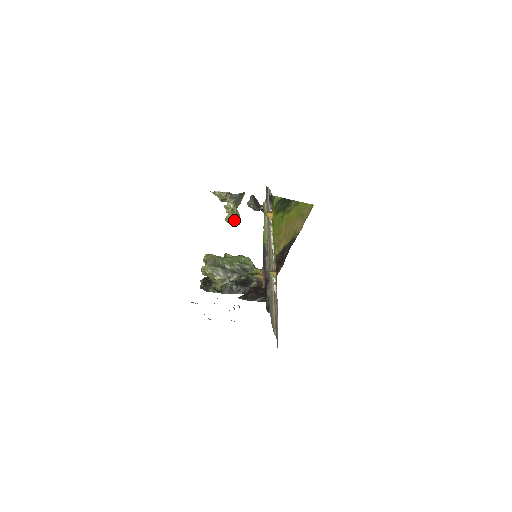
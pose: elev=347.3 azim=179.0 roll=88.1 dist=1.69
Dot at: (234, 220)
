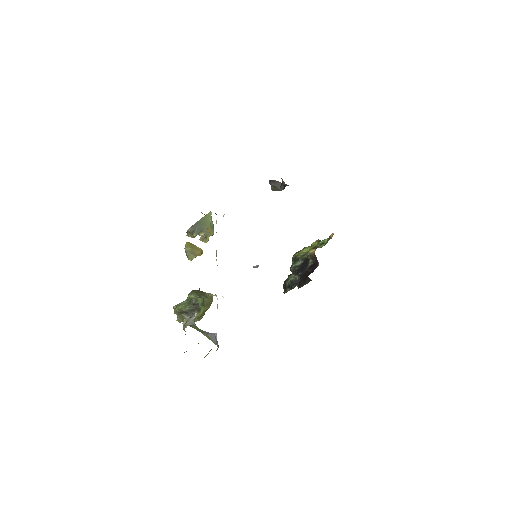
Dot at: (189, 257)
